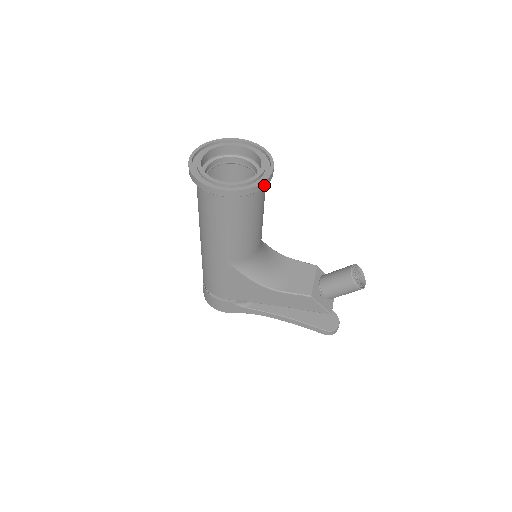
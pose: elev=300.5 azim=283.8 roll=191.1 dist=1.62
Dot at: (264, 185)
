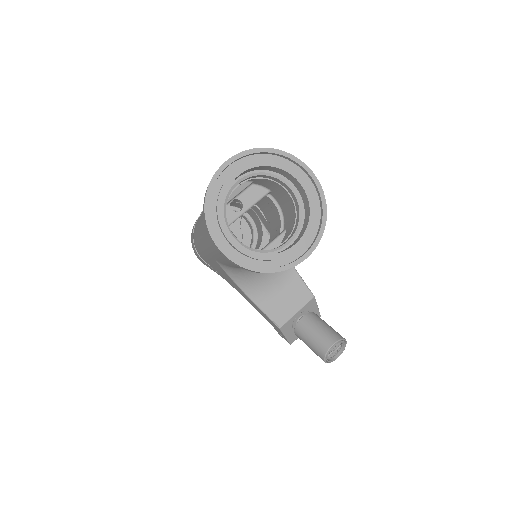
Dot at: (281, 270)
